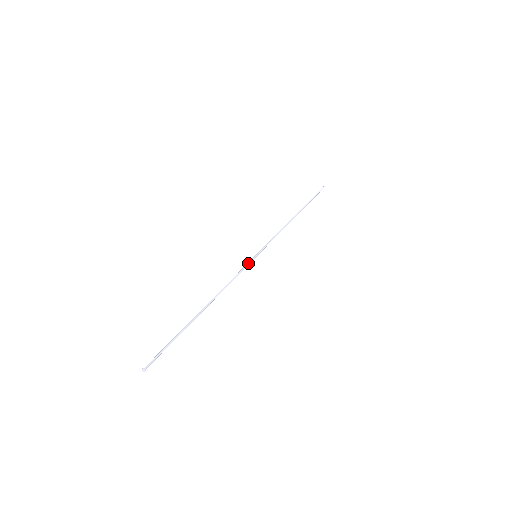
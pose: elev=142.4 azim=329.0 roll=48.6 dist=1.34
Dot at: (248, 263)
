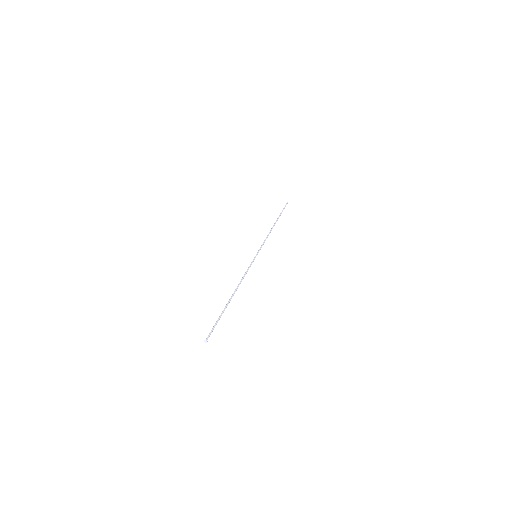
Dot at: occluded
